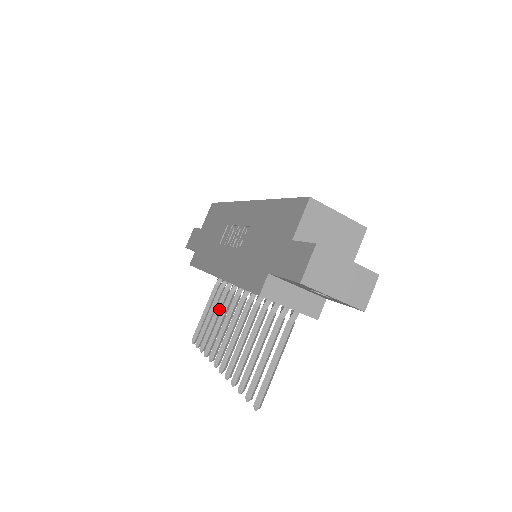
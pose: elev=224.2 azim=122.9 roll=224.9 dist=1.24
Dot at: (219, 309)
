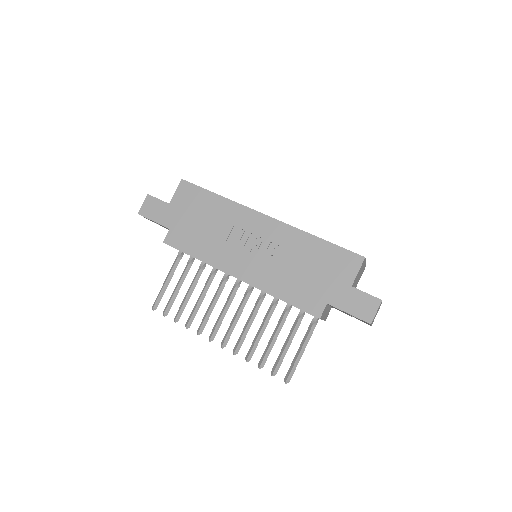
Dot at: (195, 286)
